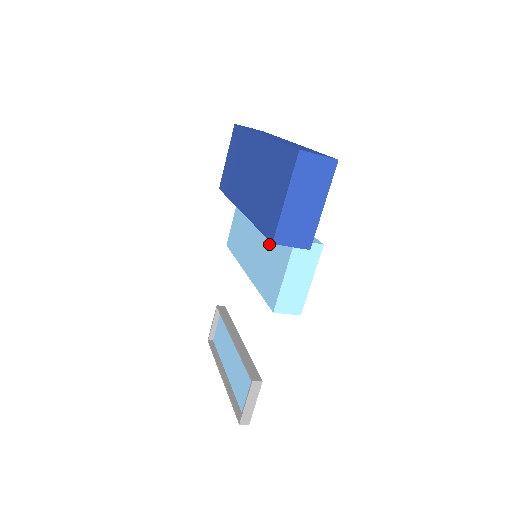
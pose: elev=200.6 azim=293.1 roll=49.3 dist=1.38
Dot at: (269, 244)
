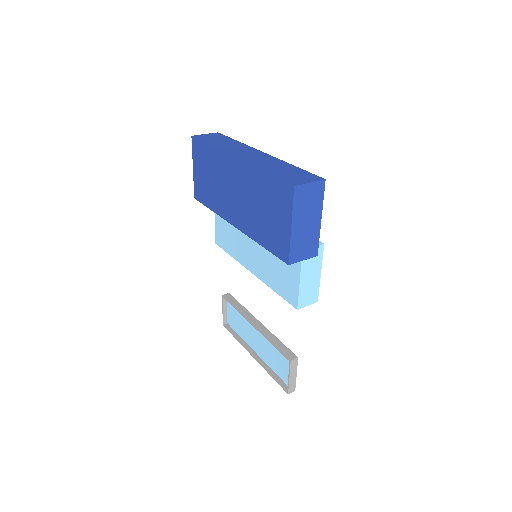
Dot at: occluded
